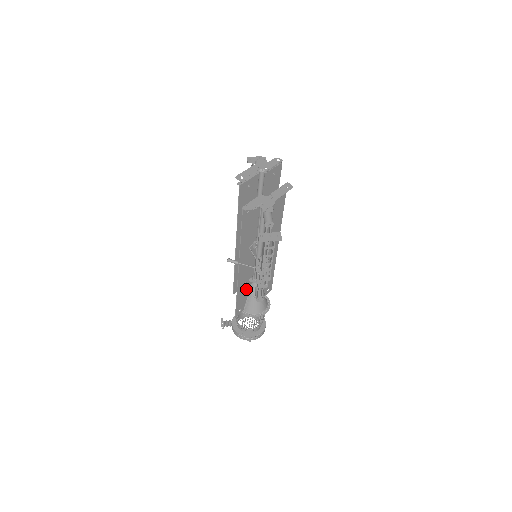
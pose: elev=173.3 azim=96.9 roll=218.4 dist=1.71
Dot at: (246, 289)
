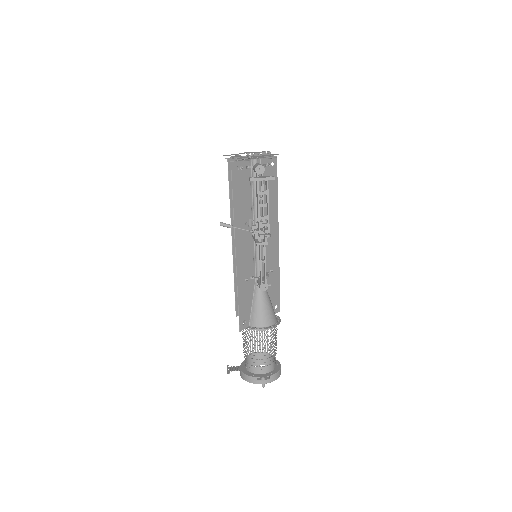
Dot at: (248, 291)
